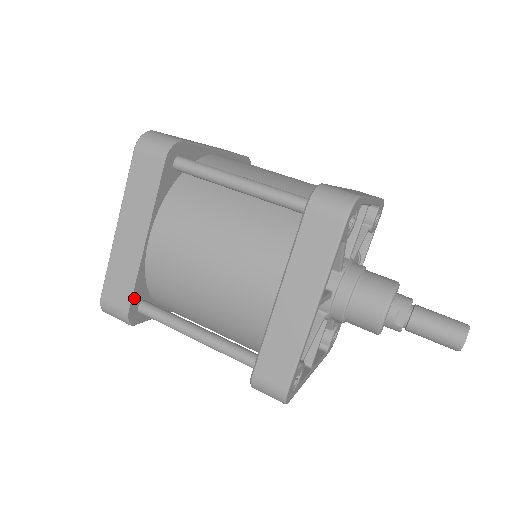
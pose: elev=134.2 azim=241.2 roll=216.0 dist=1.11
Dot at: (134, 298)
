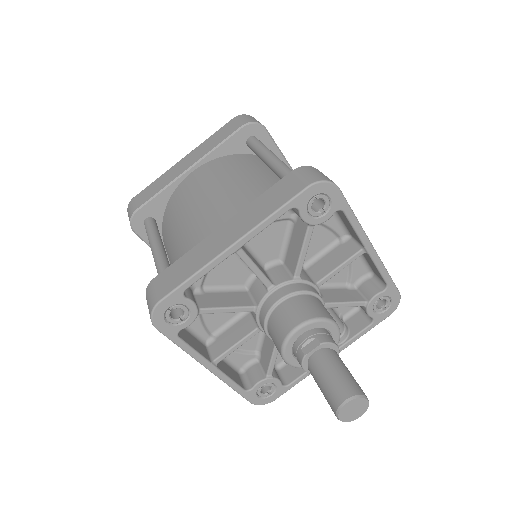
Dot at: (149, 206)
